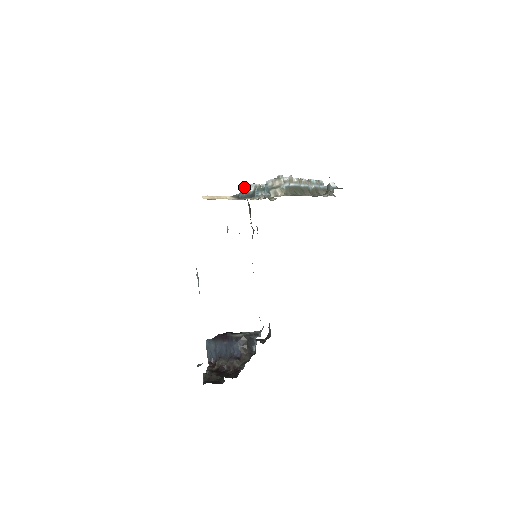
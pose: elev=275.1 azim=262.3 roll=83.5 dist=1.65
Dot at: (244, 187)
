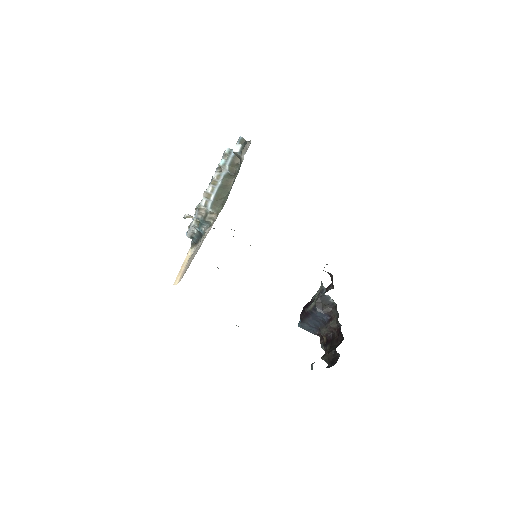
Dot at: (189, 234)
